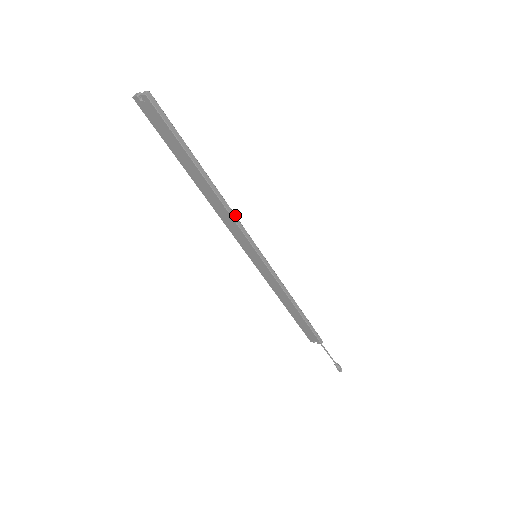
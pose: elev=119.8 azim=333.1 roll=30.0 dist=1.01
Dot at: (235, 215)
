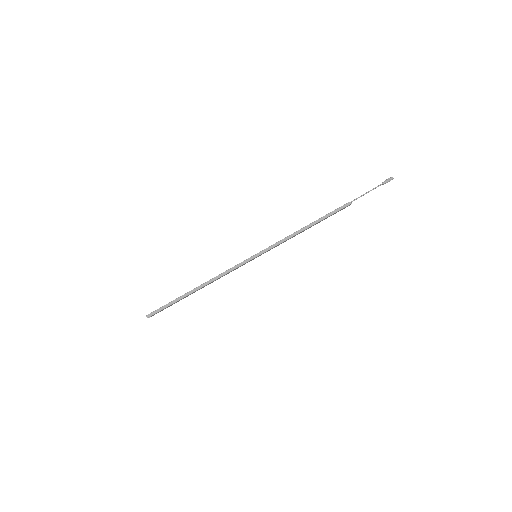
Dot at: (222, 273)
